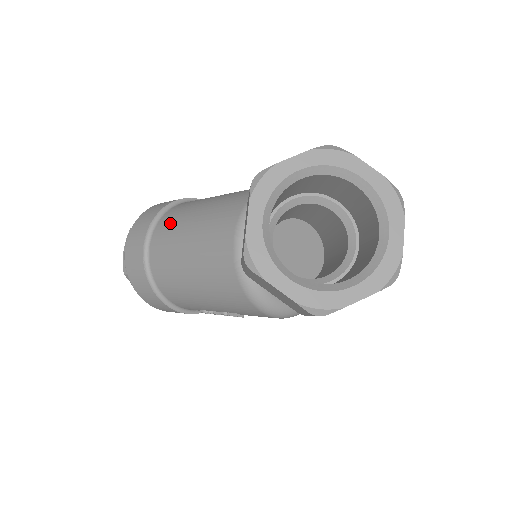
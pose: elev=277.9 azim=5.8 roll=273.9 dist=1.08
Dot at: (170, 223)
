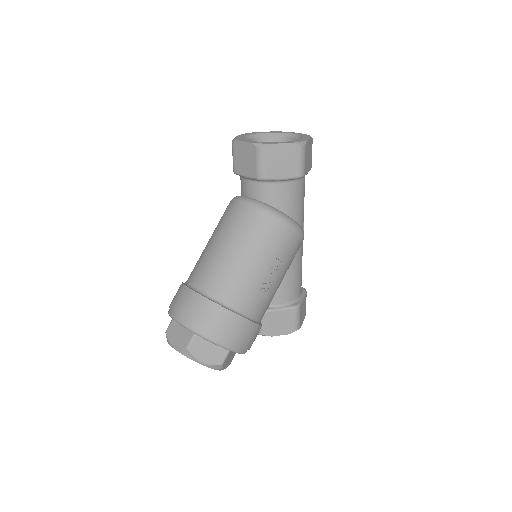
Dot at: (197, 266)
